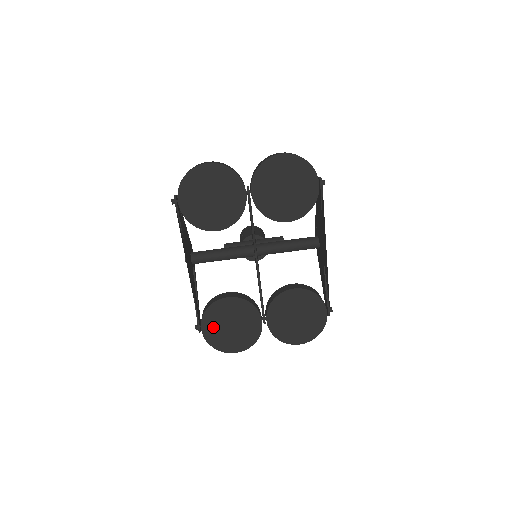
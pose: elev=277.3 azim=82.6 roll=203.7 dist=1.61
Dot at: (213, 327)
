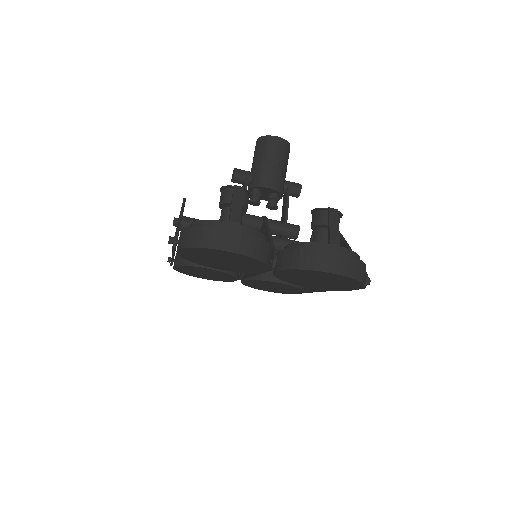
Dot at: (186, 270)
